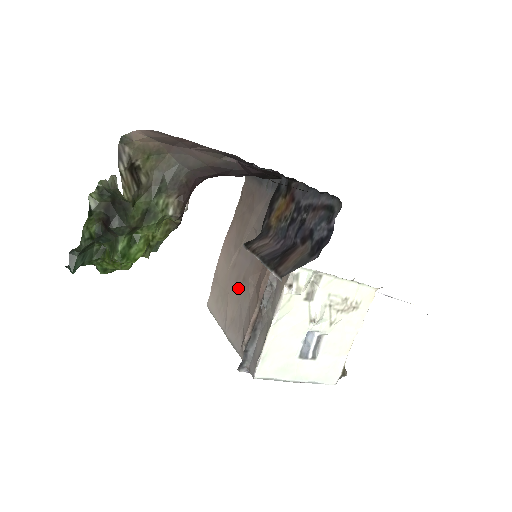
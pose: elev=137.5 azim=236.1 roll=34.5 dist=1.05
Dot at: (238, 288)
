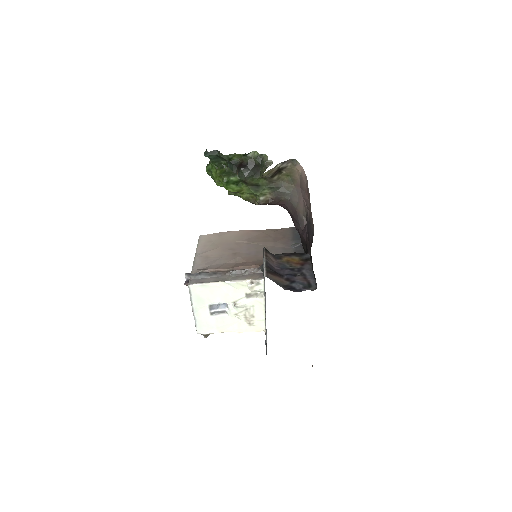
Dot at: (228, 252)
